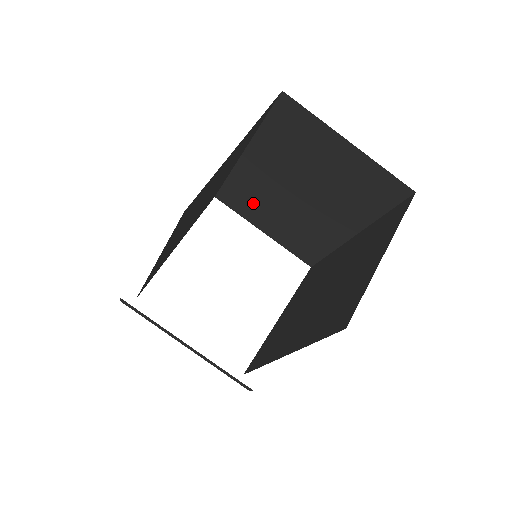
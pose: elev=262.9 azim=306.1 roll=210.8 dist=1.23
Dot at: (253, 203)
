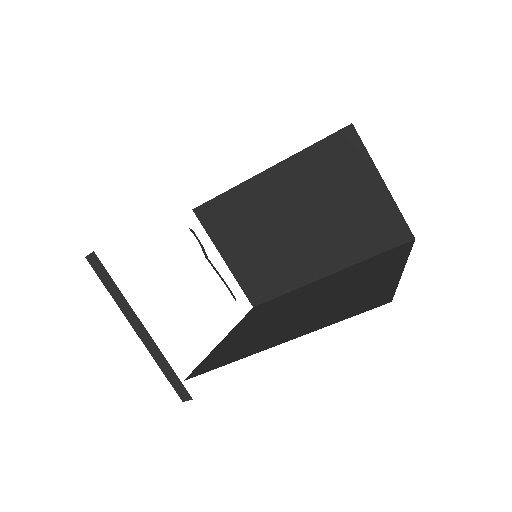
Dot at: (237, 224)
